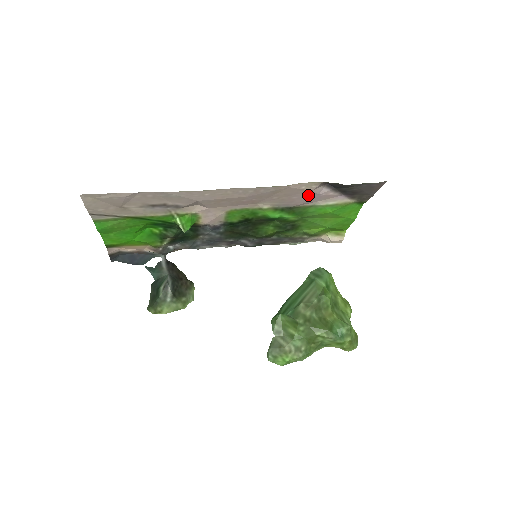
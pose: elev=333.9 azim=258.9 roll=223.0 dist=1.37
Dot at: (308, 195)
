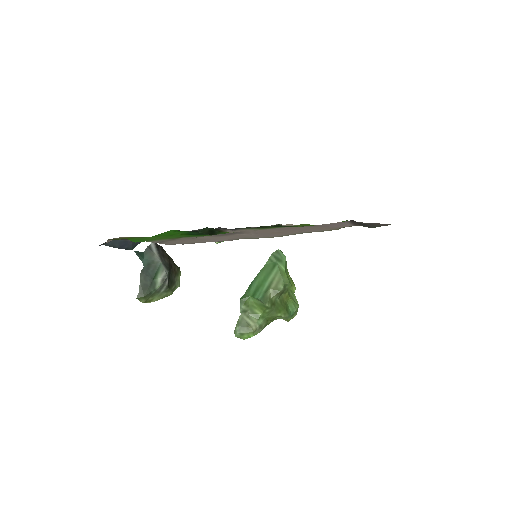
Dot at: (335, 226)
